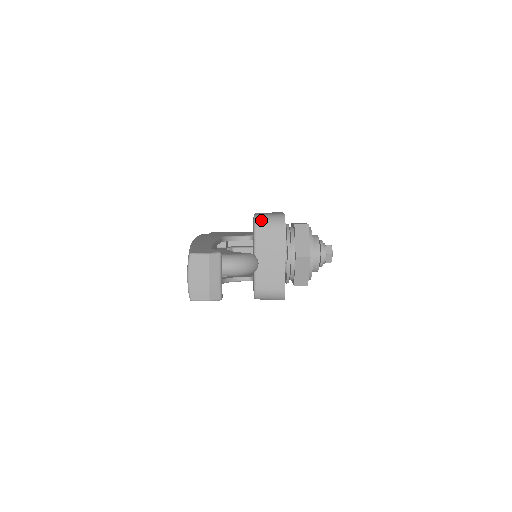
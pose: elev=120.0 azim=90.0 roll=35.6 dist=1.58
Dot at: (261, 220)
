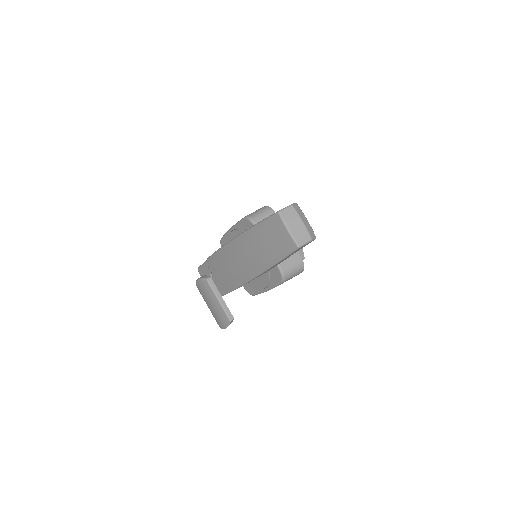
Dot at: (254, 216)
